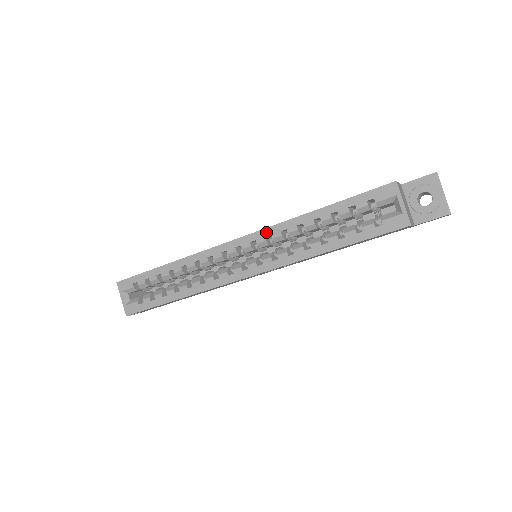
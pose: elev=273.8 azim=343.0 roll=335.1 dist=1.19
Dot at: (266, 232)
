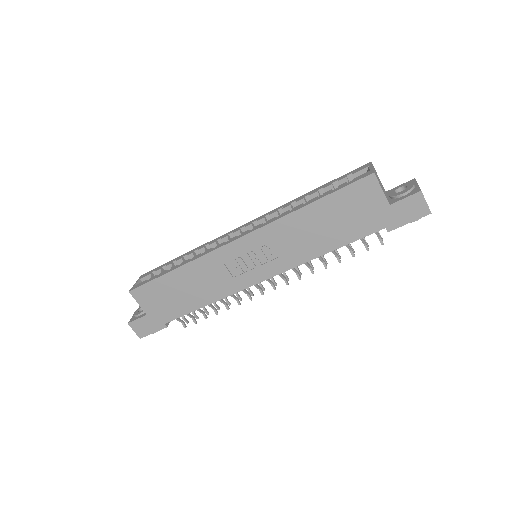
Dot at: (267, 214)
